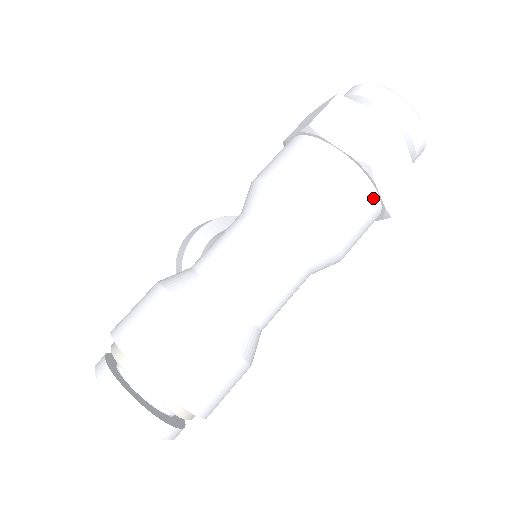
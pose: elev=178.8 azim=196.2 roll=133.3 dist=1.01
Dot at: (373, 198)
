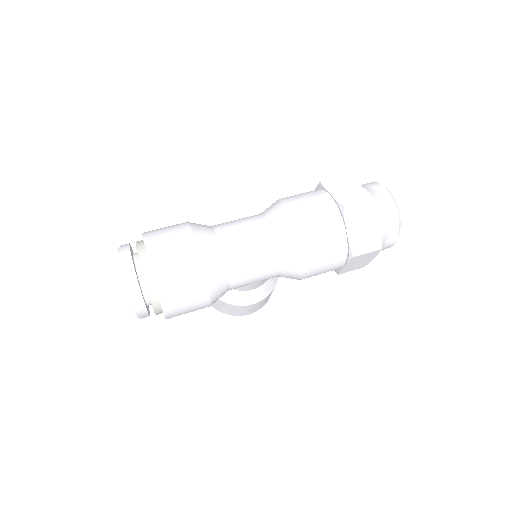
Dot at: (341, 232)
